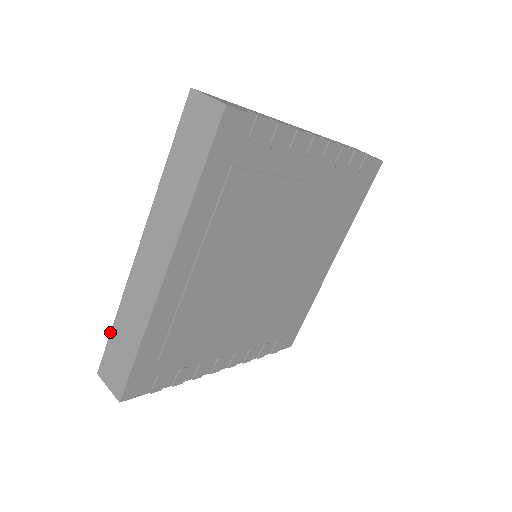
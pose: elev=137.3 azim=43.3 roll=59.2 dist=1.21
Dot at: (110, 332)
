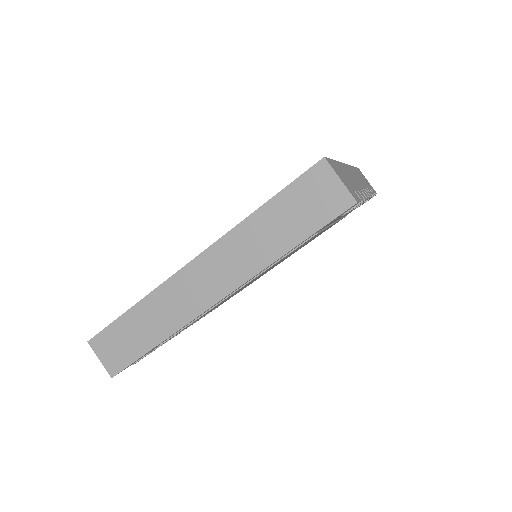
Dot at: (121, 315)
